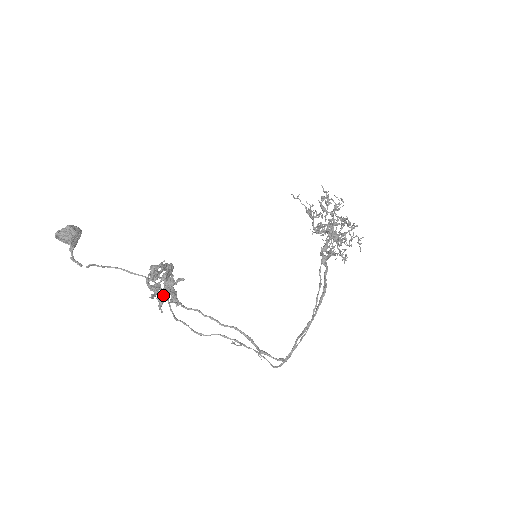
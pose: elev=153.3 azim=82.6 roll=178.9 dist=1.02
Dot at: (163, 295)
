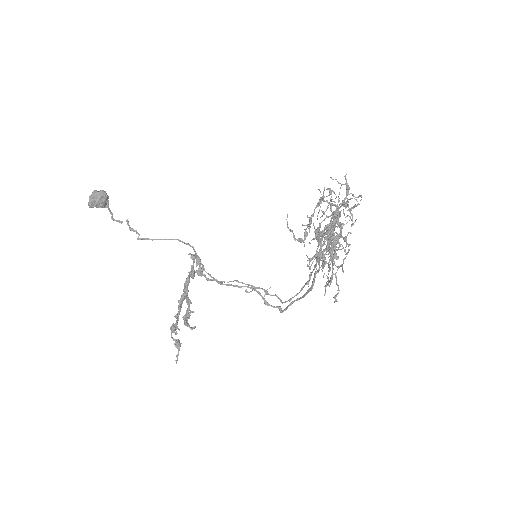
Dot at: (186, 319)
